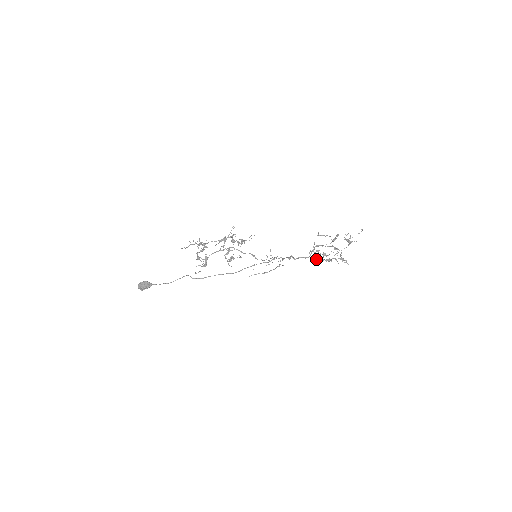
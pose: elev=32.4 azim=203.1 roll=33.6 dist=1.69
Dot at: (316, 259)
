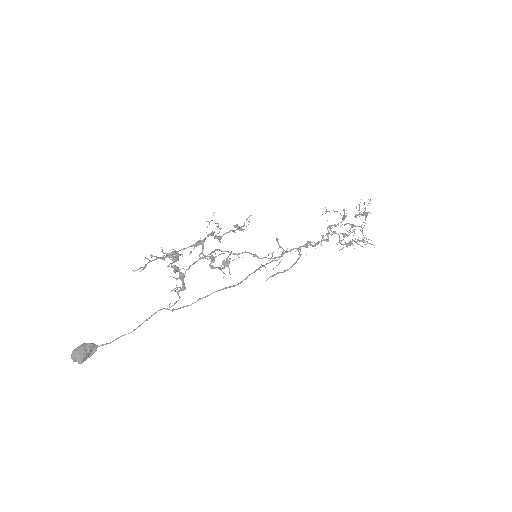
Dot at: (336, 243)
